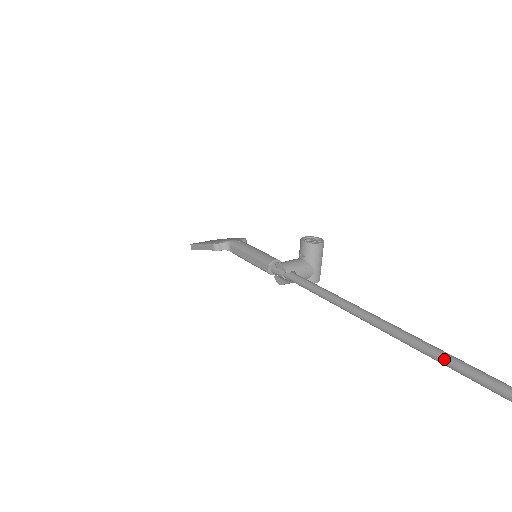
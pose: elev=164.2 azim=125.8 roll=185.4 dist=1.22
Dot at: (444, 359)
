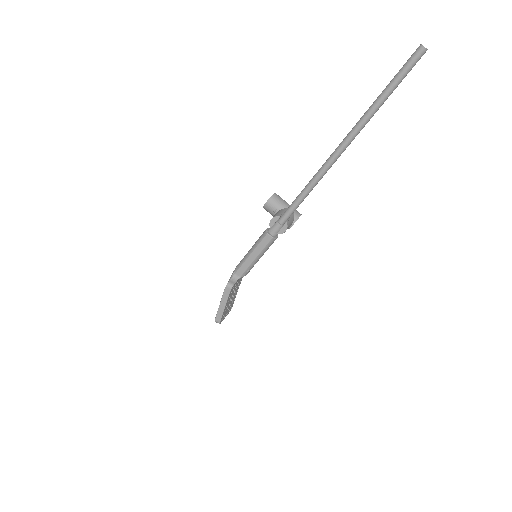
Dot at: (383, 95)
